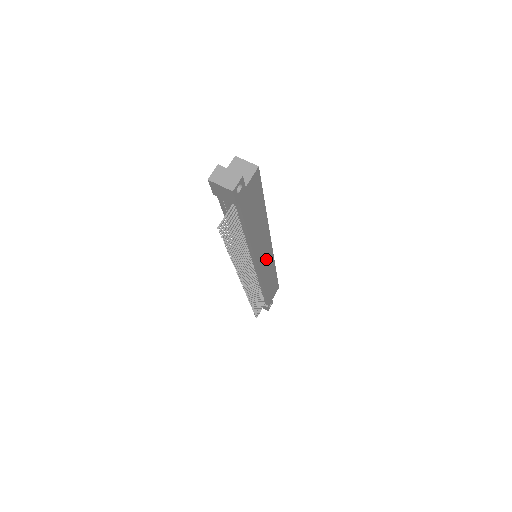
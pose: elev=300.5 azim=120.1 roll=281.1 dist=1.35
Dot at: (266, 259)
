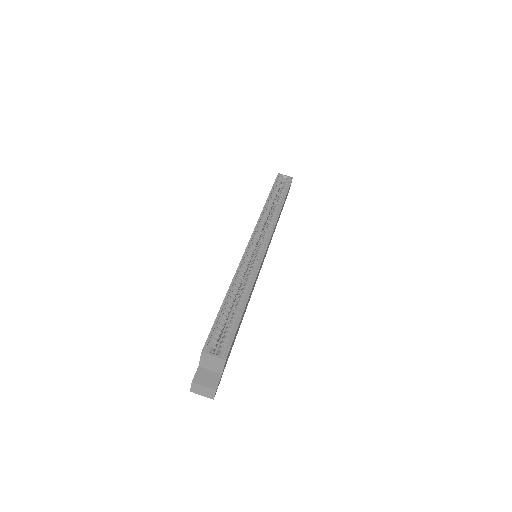
Dot at: occluded
